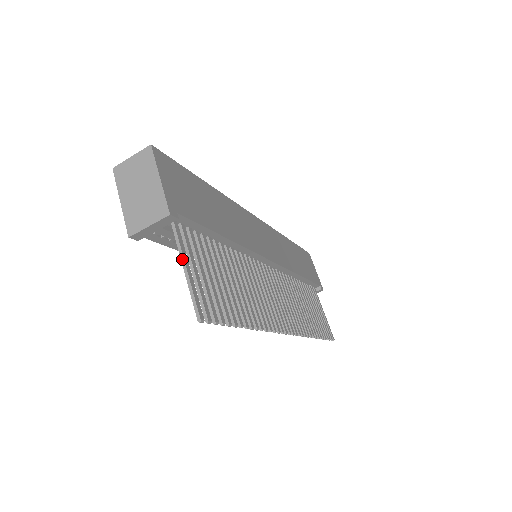
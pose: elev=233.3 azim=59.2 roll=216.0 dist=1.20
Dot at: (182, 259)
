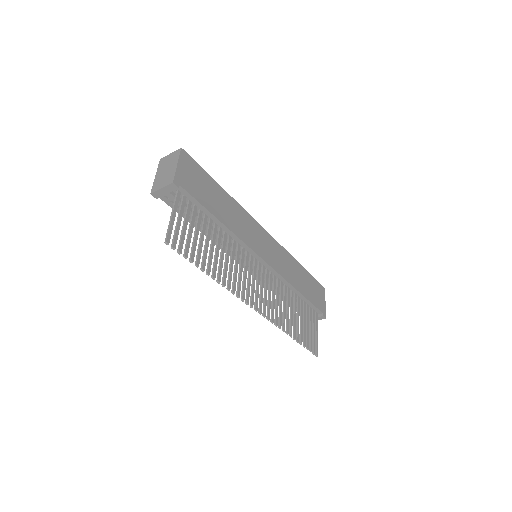
Dot at: (172, 210)
